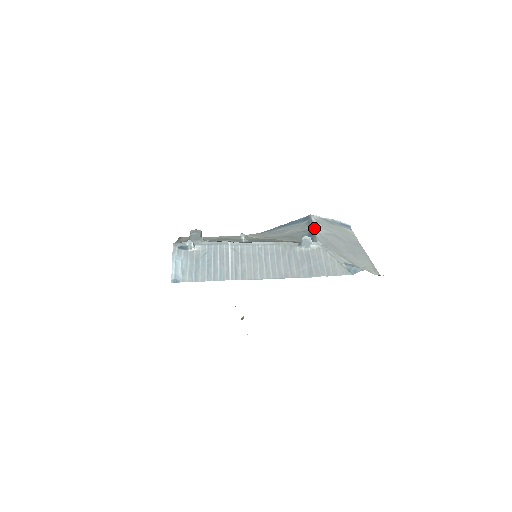
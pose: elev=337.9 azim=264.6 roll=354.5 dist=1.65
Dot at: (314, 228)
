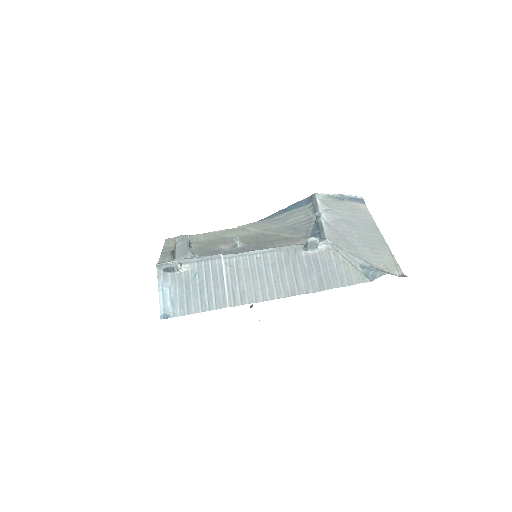
Dot at: (320, 218)
